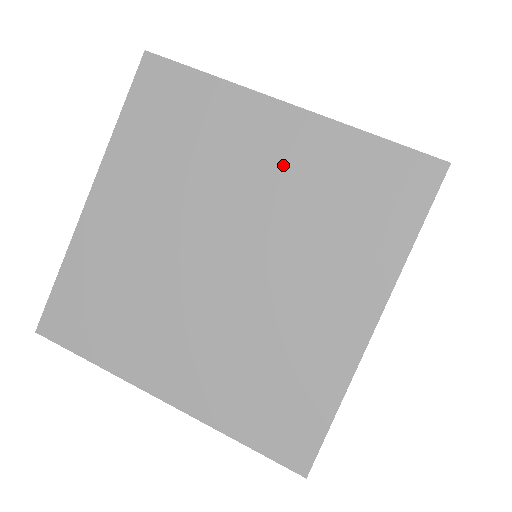
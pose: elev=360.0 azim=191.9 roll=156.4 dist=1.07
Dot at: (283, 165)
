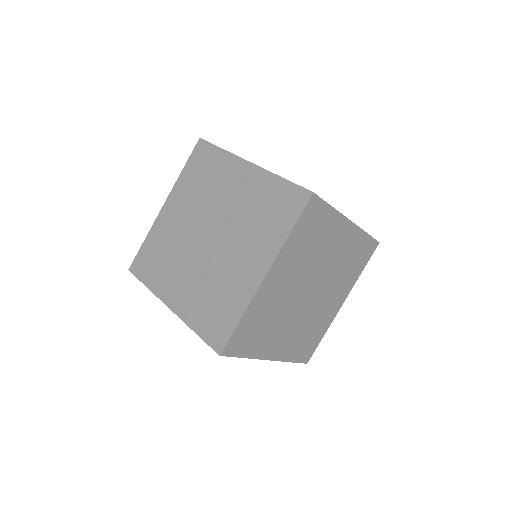
Dot at: (341, 249)
